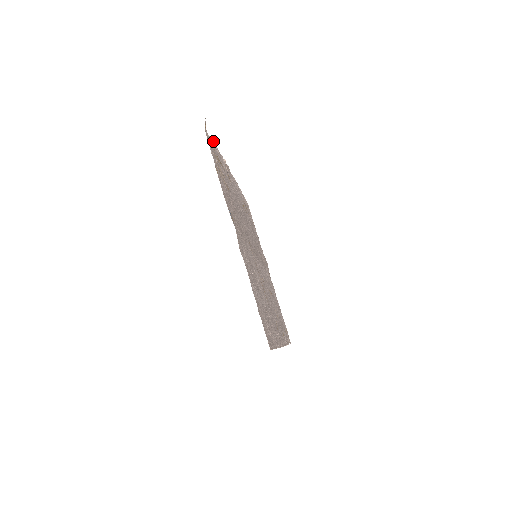
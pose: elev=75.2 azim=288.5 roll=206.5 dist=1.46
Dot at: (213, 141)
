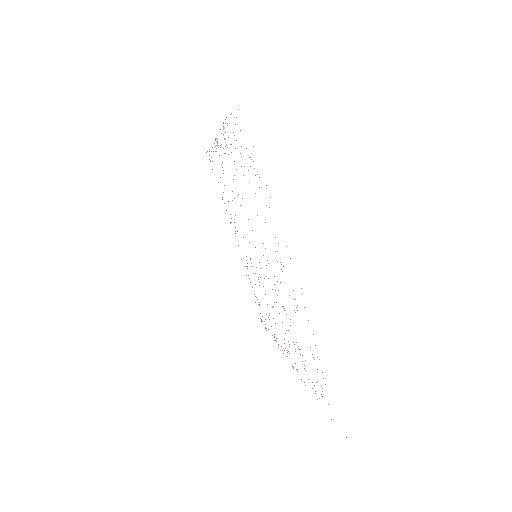
Dot at: occluded
